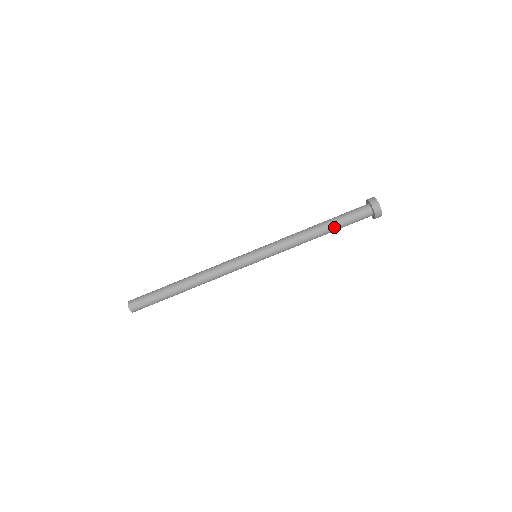
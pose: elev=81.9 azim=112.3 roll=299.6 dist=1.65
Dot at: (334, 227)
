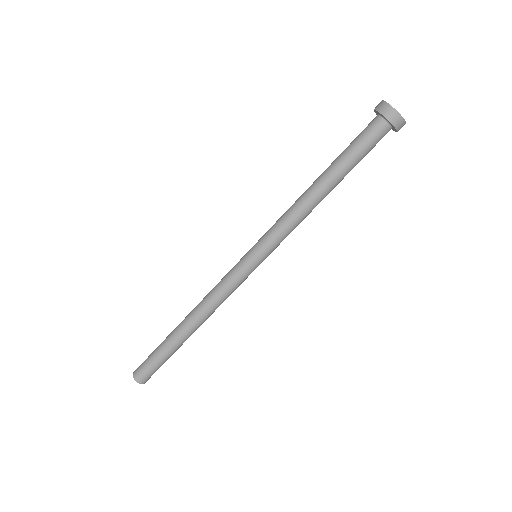
Dot at: (338, 168)
